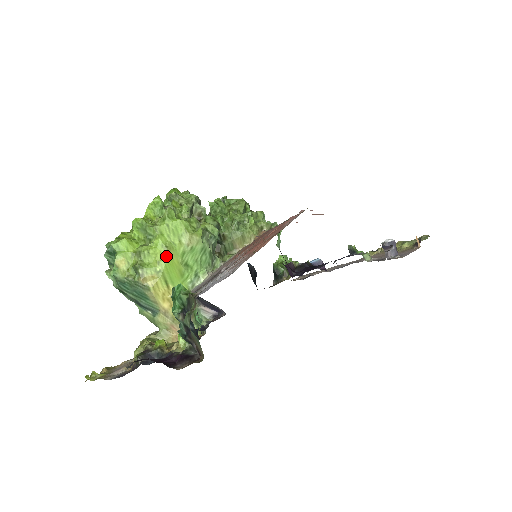
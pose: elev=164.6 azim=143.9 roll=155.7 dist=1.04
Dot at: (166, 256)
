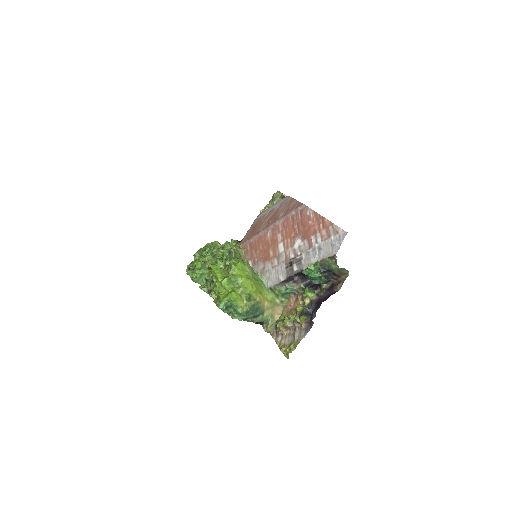
Dot at: (251, 282)
